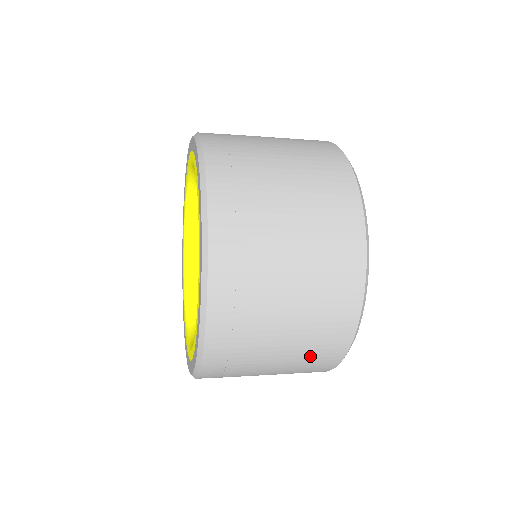
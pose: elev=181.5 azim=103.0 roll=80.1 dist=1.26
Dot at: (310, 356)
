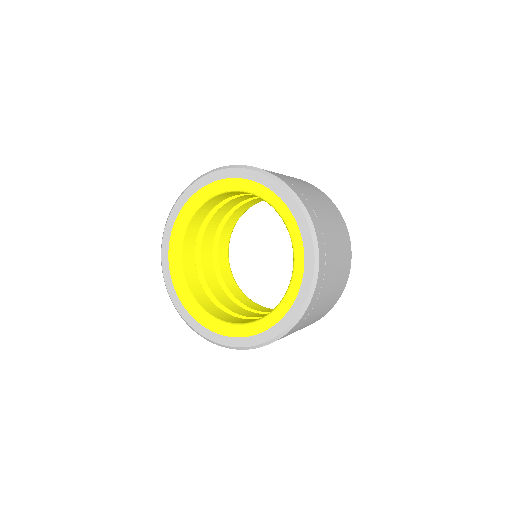
Dot at: (343, 269)
